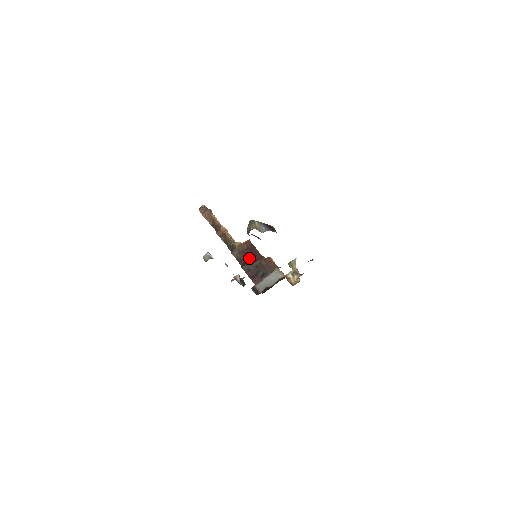
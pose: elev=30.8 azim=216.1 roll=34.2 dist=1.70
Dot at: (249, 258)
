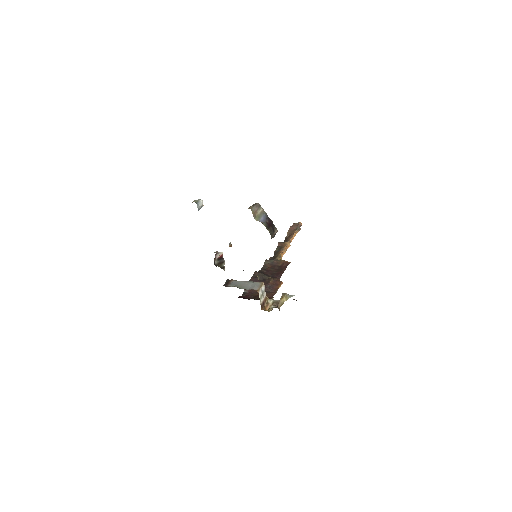
Dot at: (270, 272)
